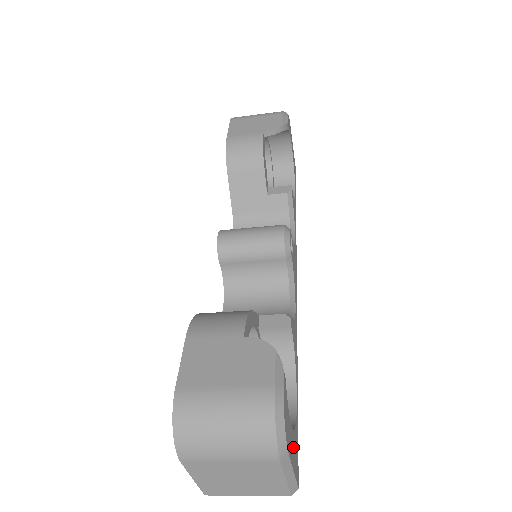
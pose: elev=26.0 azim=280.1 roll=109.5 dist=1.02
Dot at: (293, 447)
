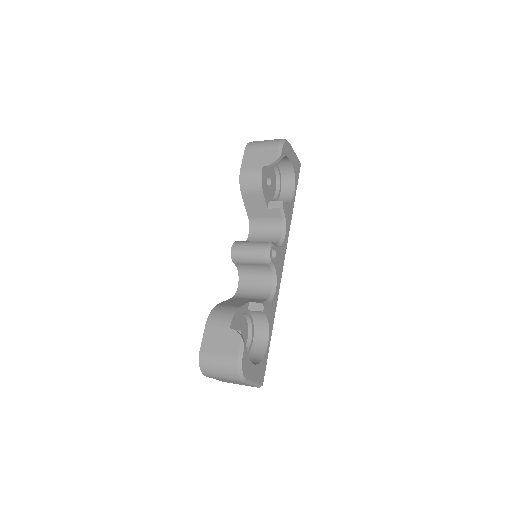
Dot at: (256, 372)
